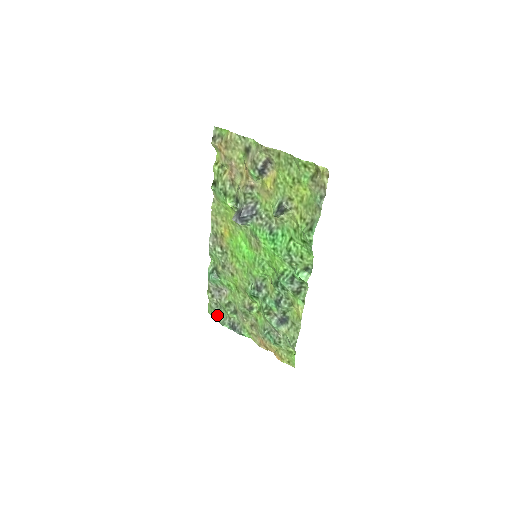
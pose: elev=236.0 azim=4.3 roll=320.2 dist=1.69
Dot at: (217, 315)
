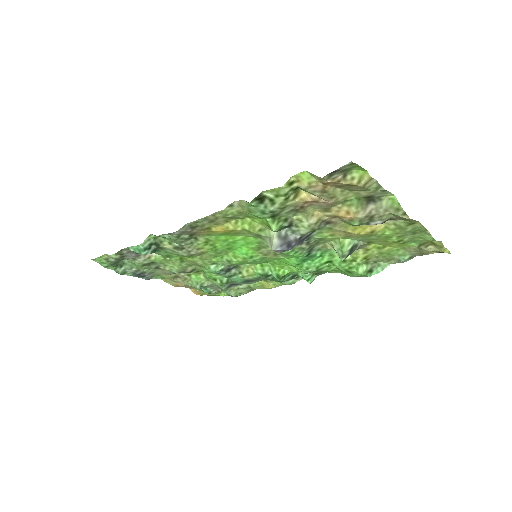
Dot at: (114, 266)
